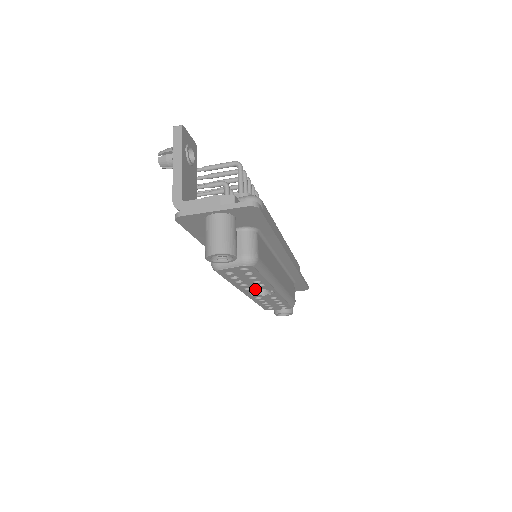
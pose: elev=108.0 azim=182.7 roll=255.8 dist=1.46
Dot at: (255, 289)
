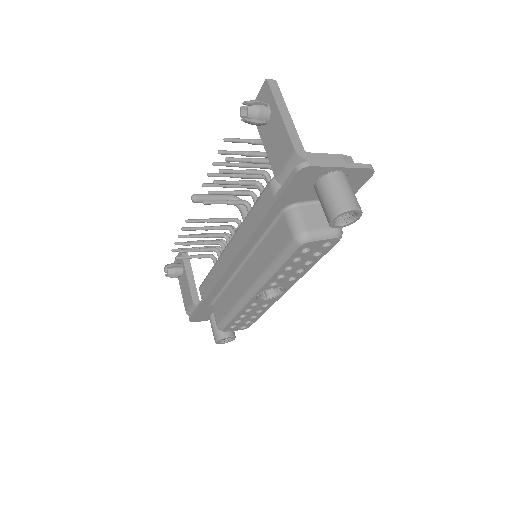
Dot at: (276, 286)
